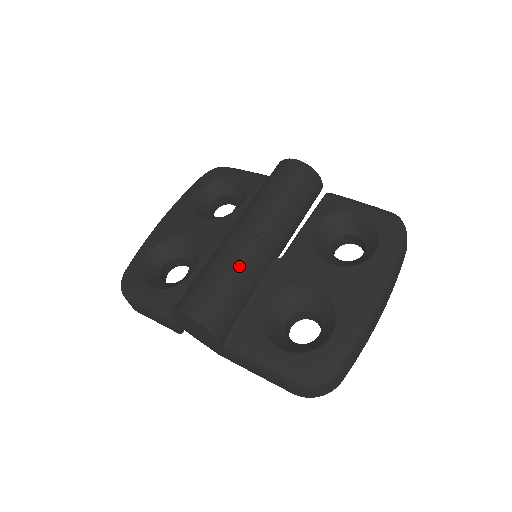
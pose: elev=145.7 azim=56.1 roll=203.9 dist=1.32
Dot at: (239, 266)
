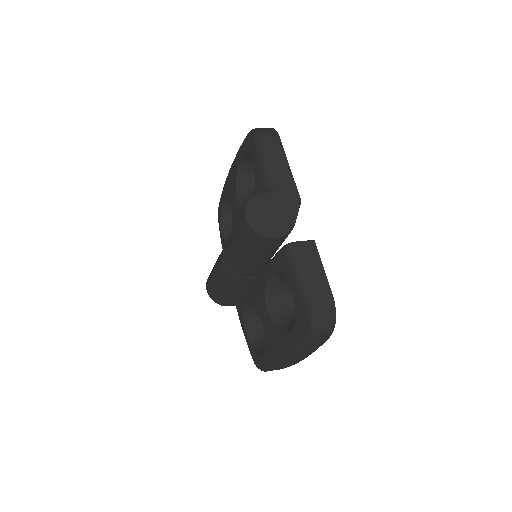
Dot at: (221, 281)
